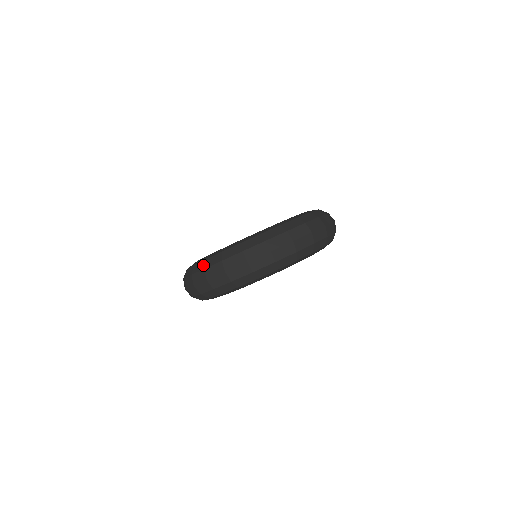
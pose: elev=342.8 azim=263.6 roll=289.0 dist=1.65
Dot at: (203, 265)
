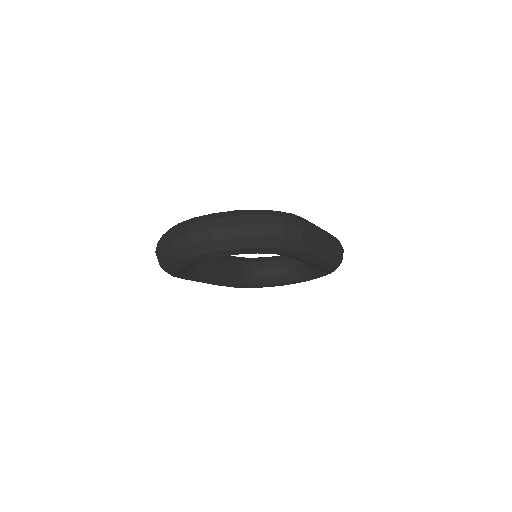
Dot at: occluded
